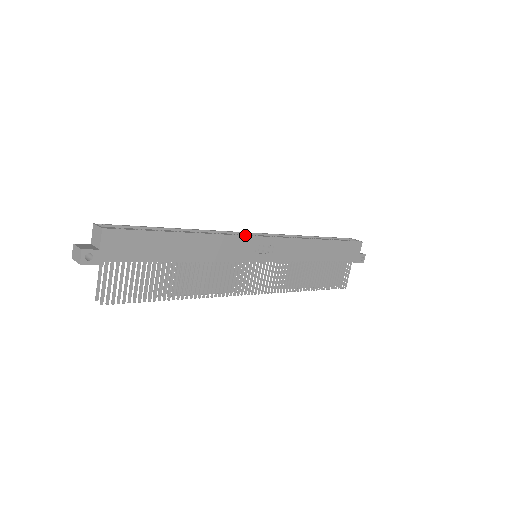
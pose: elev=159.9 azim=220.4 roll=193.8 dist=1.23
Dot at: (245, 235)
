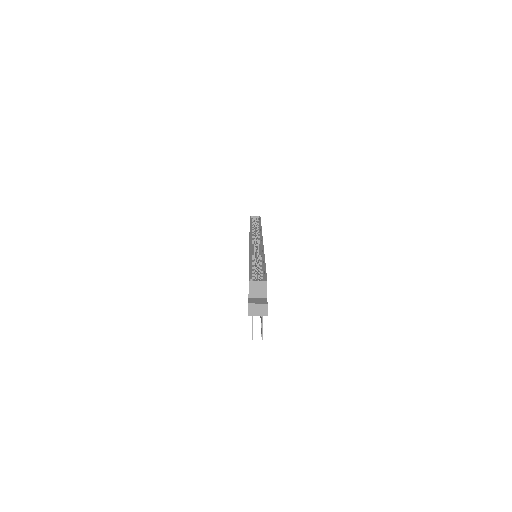
Dot at: occluded
